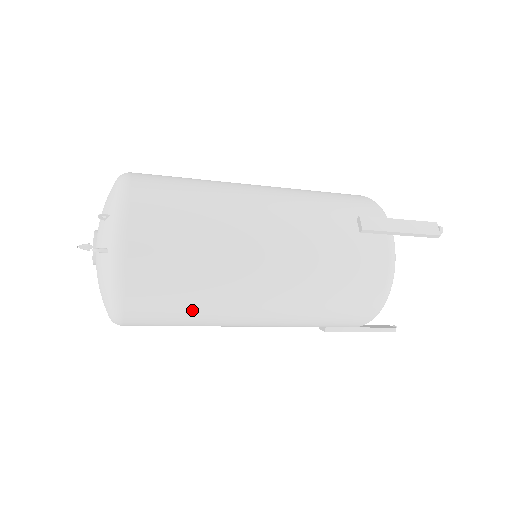
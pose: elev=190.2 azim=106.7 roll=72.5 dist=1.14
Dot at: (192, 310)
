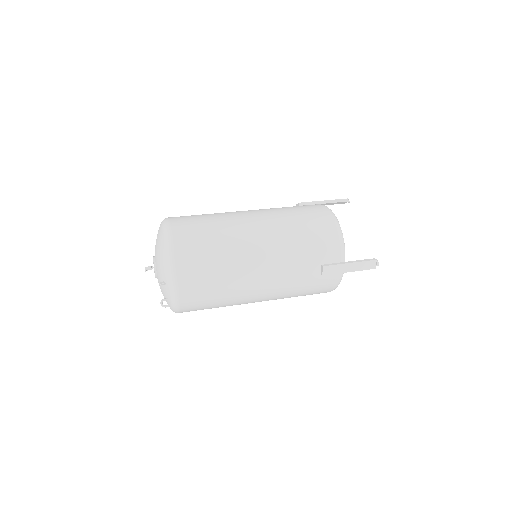
Dot at: occluded
